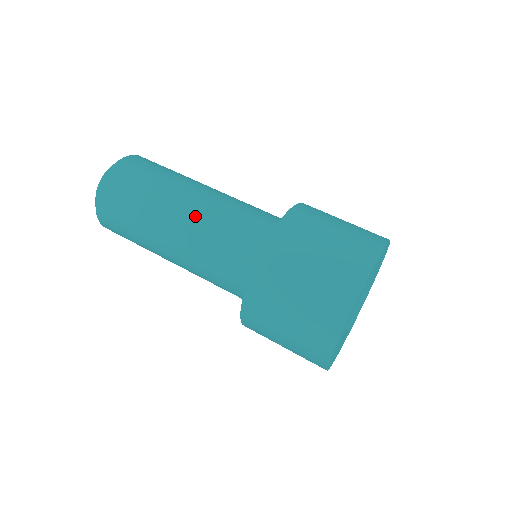
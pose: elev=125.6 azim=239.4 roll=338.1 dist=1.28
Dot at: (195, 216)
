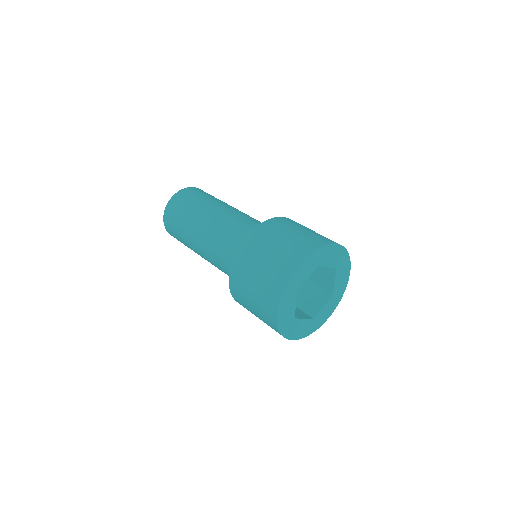
Dot at: (217, 221)
